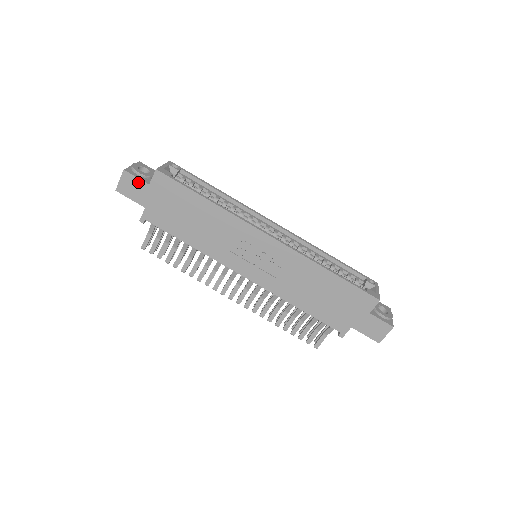
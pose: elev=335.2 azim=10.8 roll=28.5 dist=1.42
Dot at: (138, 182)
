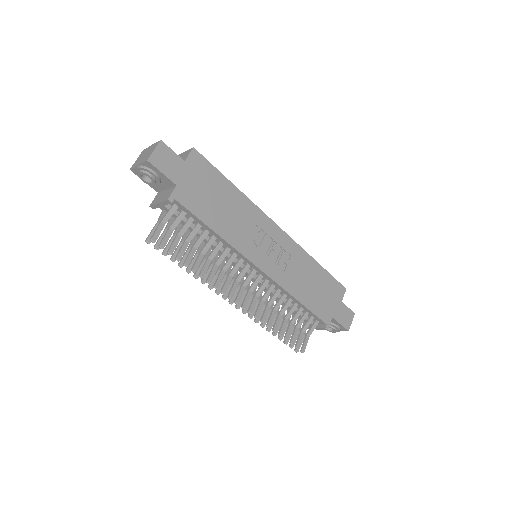
Dot at: (174, 156)
